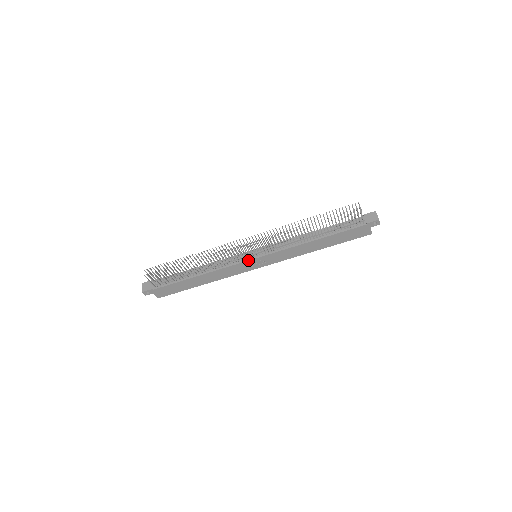
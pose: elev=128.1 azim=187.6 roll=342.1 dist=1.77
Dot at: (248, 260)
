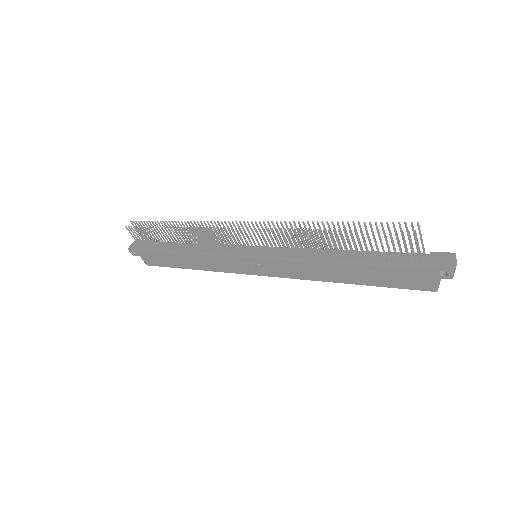
Dot at: (241, 256)
